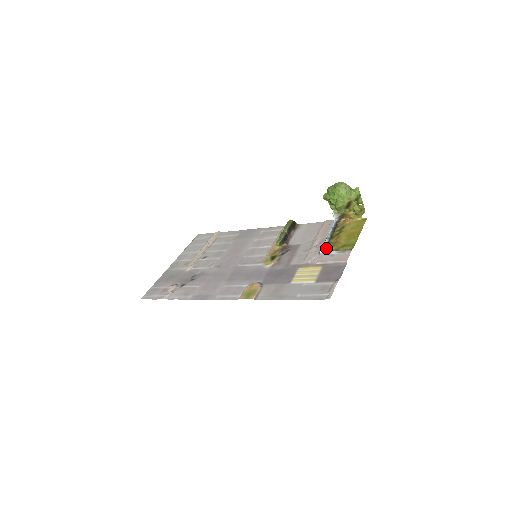
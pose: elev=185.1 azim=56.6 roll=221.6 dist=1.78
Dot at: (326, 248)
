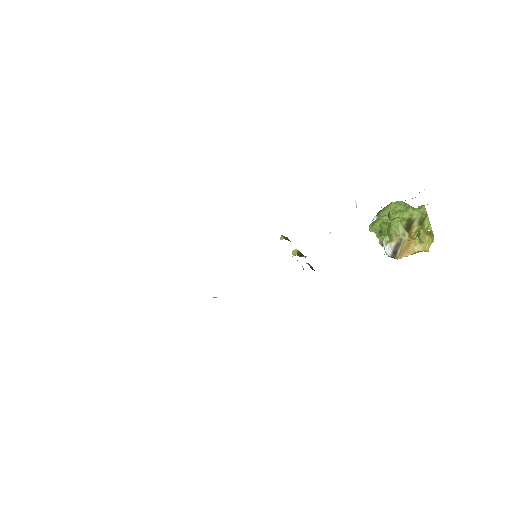
Dot at: occluded
